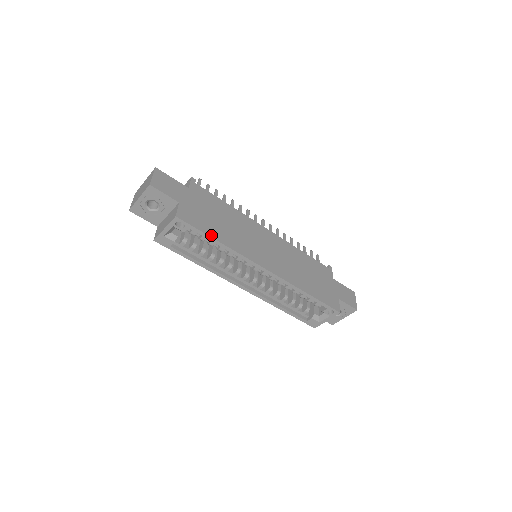
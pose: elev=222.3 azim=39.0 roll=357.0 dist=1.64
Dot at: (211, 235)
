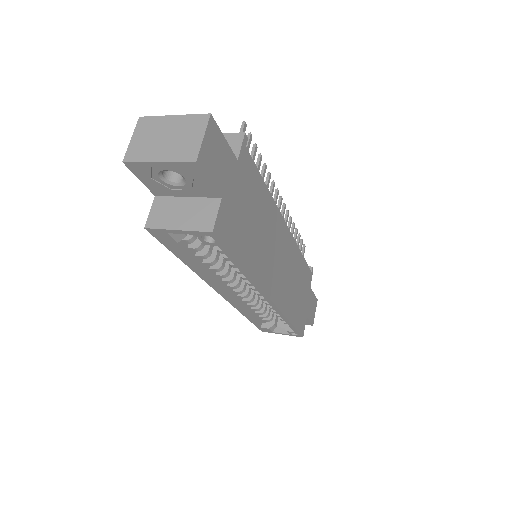
Dot at: (240, 259)
